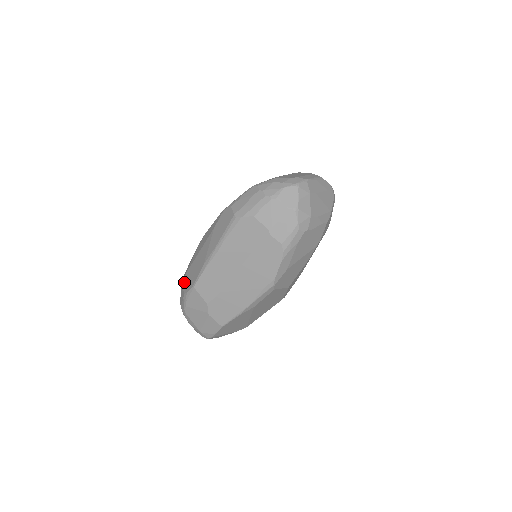
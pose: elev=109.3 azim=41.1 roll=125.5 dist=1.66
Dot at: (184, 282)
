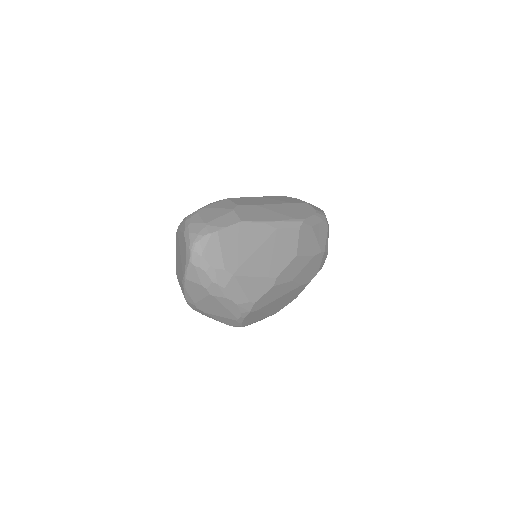
Dot at: occluded
